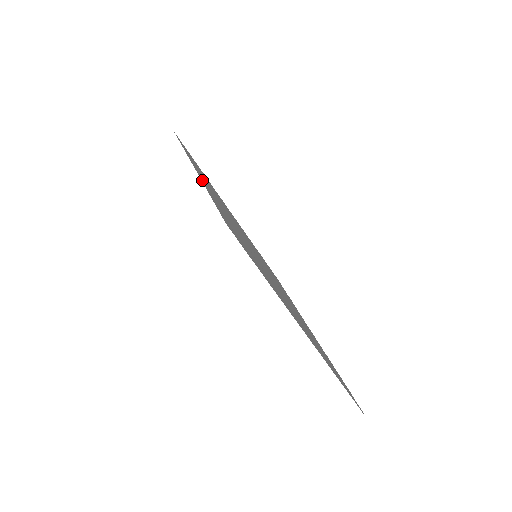
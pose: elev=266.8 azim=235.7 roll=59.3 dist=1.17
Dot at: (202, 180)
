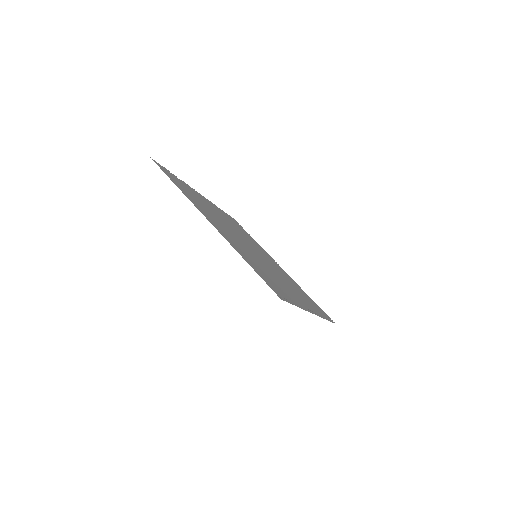
Dot at: (228, 240)
